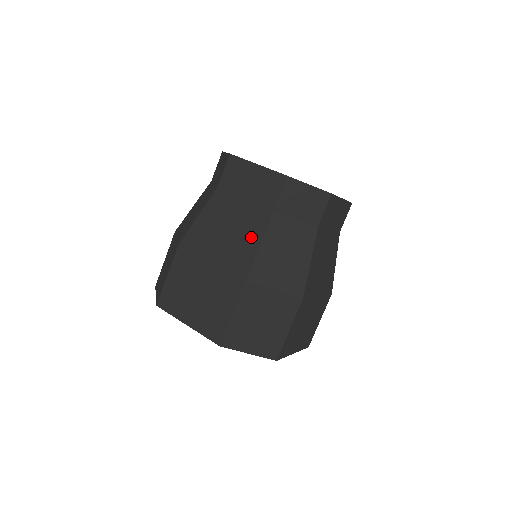
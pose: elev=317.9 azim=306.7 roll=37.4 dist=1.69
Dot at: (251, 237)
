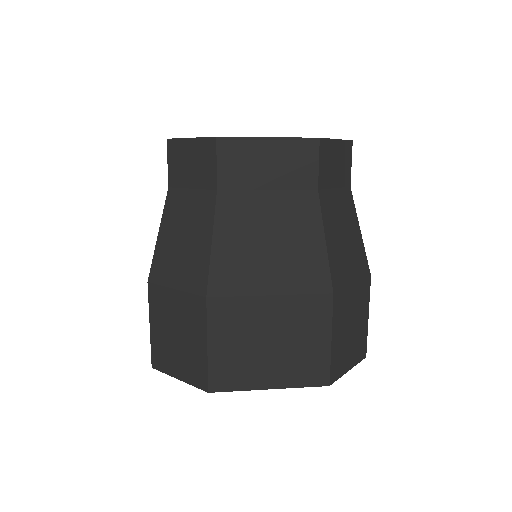
Dot at: (308, 237)
